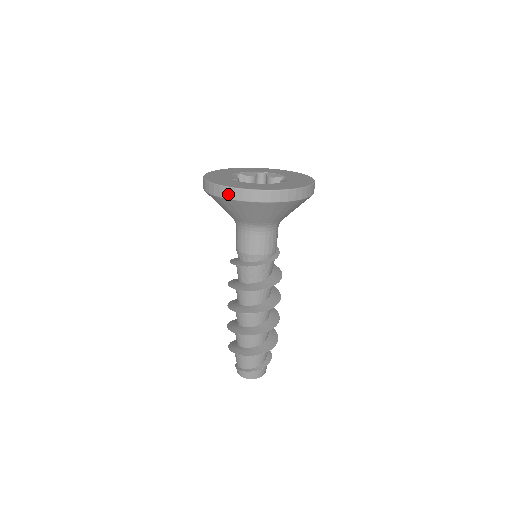
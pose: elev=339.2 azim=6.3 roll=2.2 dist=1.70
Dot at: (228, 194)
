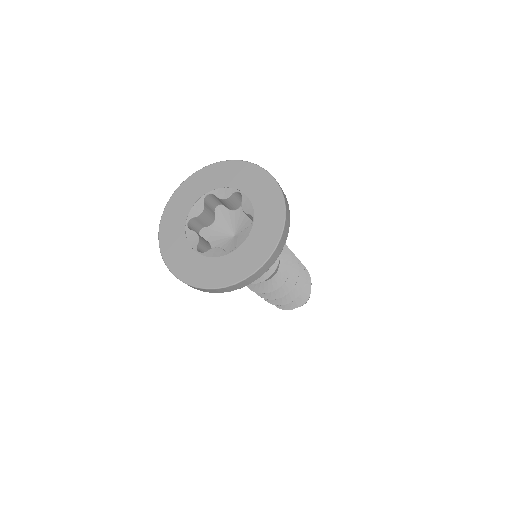
Dot at: (220, 291)
